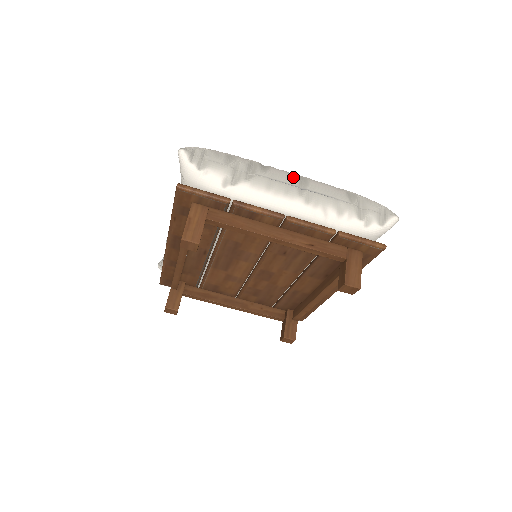
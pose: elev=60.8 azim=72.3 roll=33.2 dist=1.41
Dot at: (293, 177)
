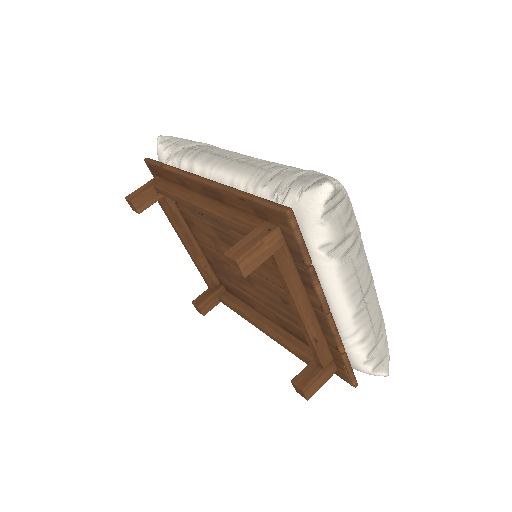
Dot at: (369, 279)
